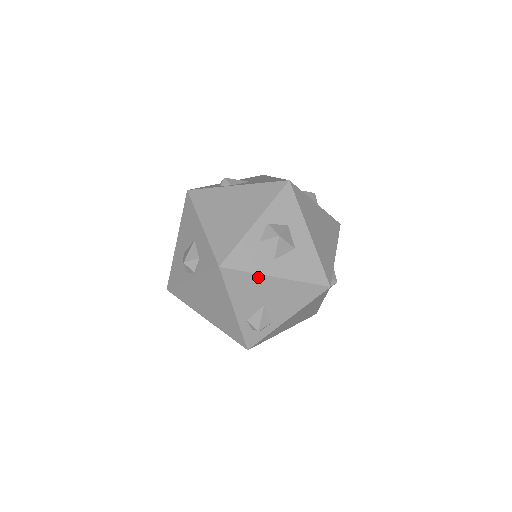
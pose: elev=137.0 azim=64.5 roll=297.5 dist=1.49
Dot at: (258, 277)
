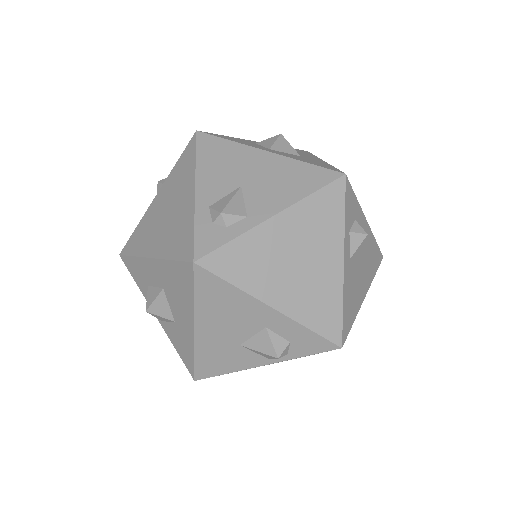
Dot at: (242, 148)
